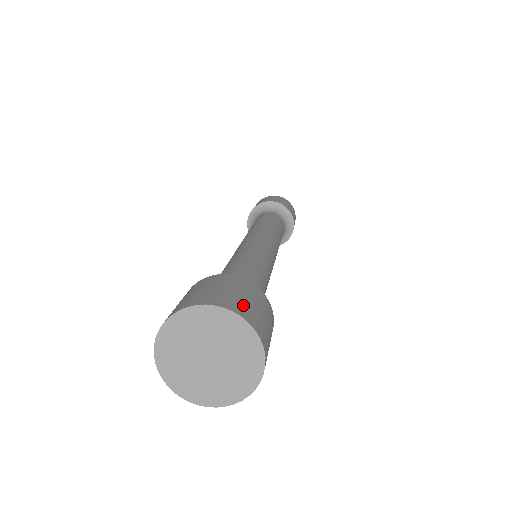
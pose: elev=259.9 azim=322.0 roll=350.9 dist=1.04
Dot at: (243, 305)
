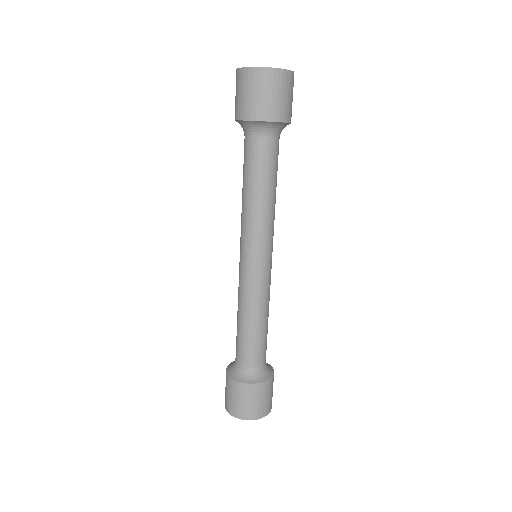
Dot at: occluded
